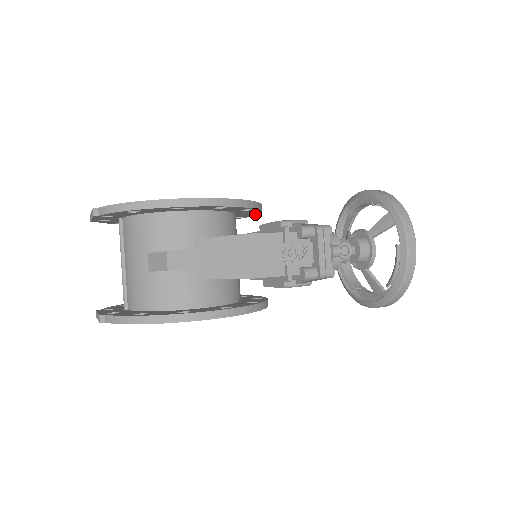
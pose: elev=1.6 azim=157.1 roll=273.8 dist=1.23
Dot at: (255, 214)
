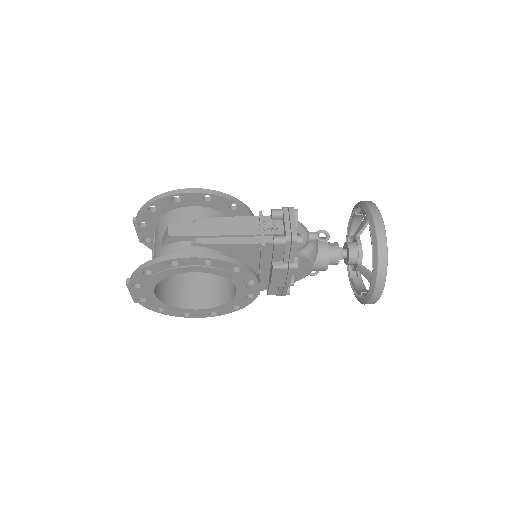
Dot at: occluded
